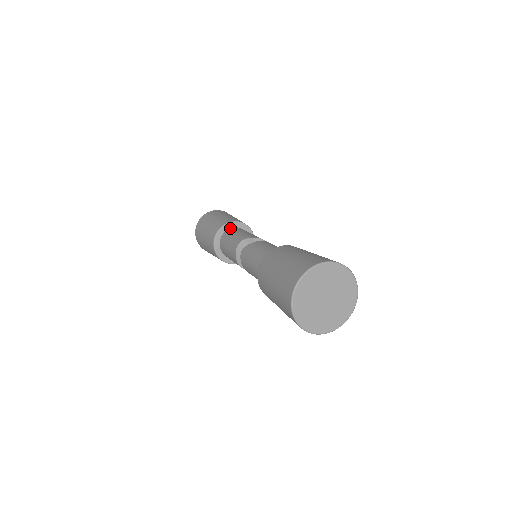
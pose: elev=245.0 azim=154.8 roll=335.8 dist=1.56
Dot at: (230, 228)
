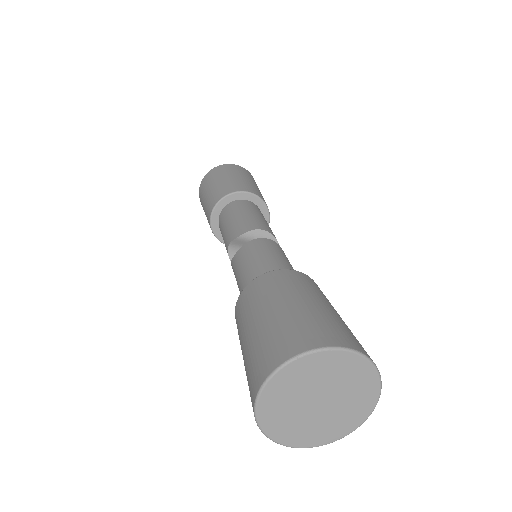
Dot at: (220, 212)
